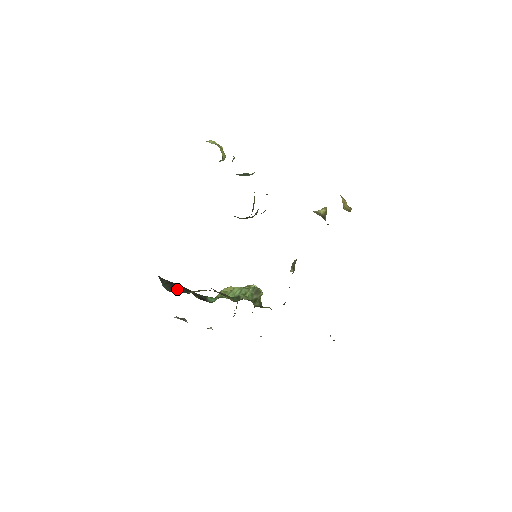
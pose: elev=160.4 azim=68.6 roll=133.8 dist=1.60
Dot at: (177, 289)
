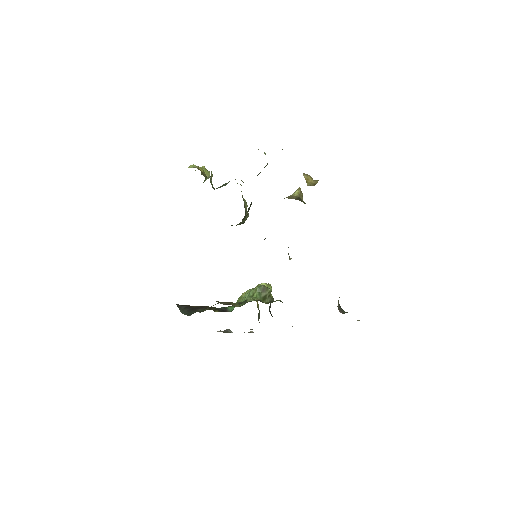
Dot at: (195, 310)
